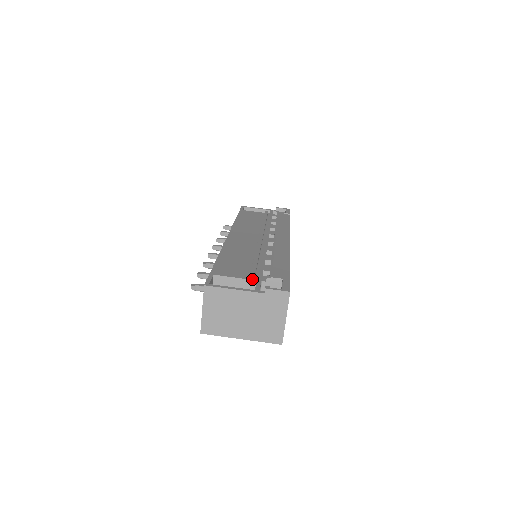
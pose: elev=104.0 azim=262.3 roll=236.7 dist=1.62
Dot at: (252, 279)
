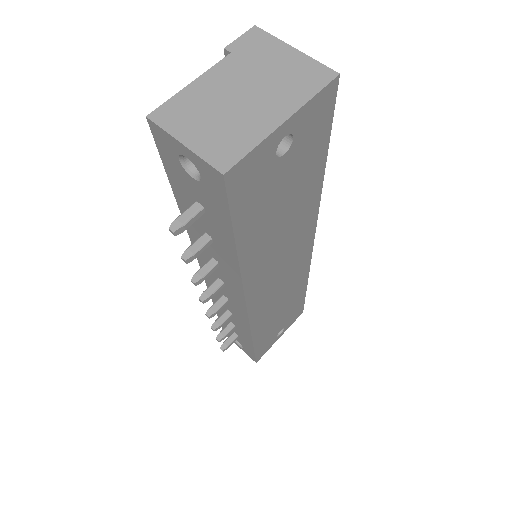
Dot at: occluded
